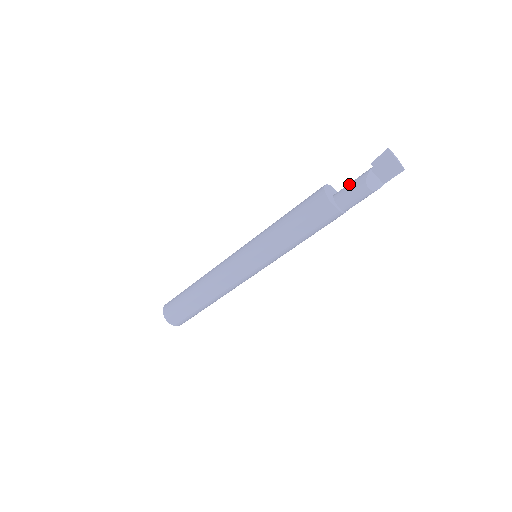
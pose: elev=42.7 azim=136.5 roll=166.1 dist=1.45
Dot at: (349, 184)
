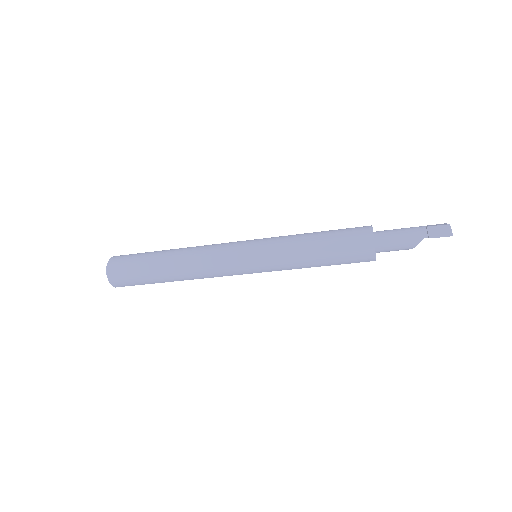
Dot at: (396, 241)
